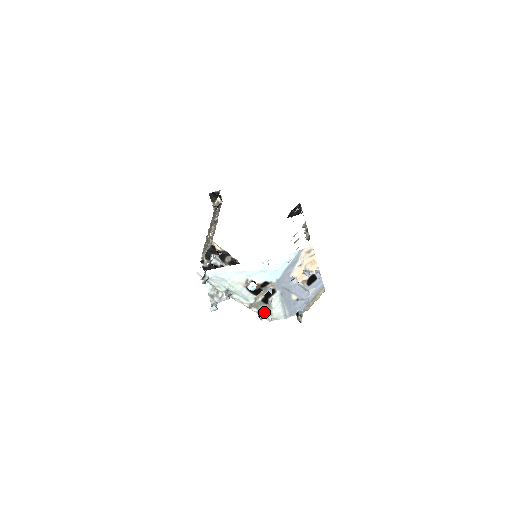
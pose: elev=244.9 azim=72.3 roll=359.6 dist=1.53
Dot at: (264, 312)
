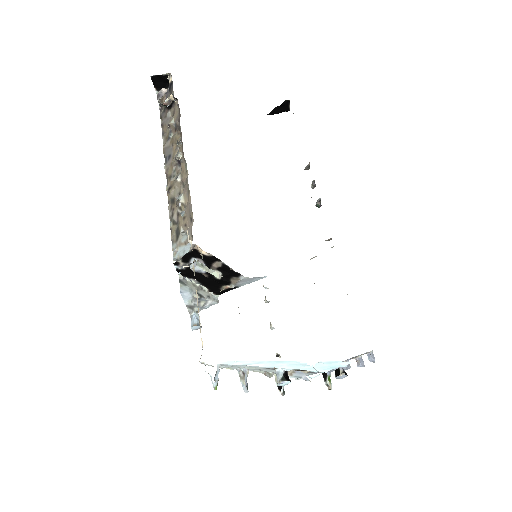
Dot at: occluded
